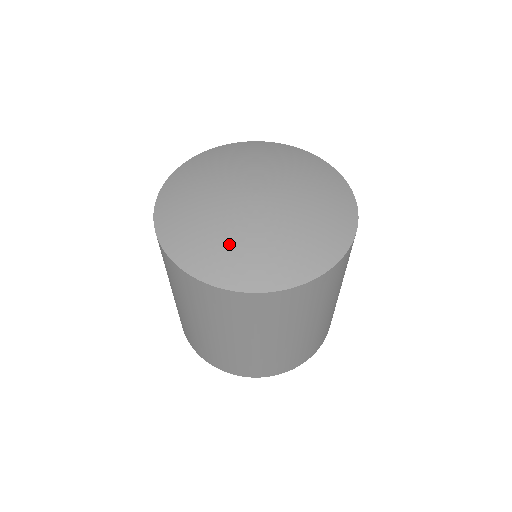
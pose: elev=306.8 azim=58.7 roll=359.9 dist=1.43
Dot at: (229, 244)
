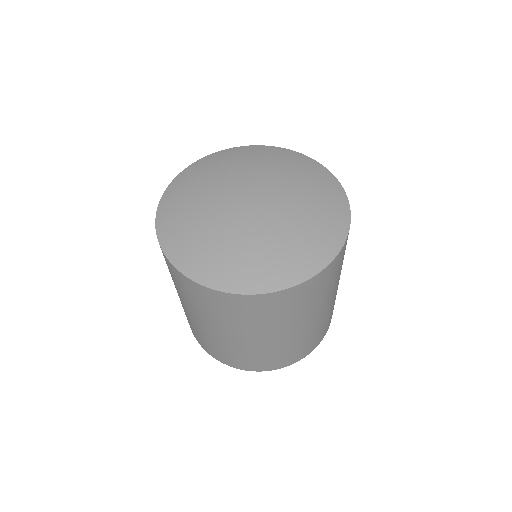
Dot at: (233, 250)
